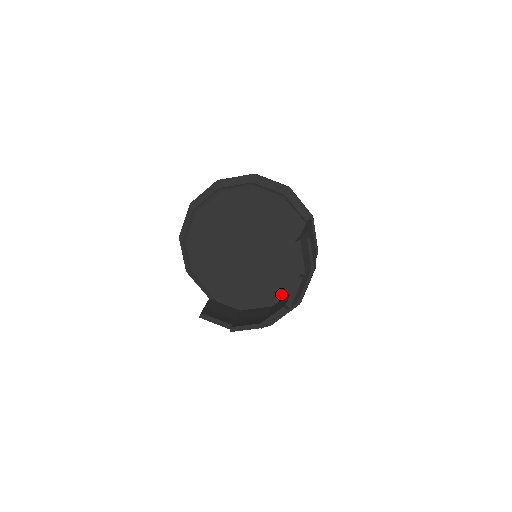
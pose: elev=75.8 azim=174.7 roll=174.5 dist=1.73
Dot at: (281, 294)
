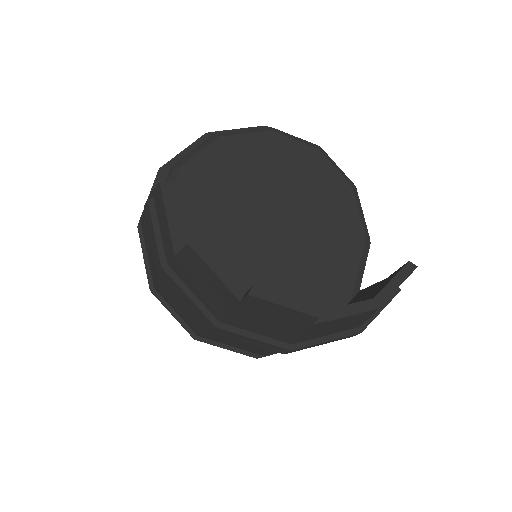
Dot at: occluded
